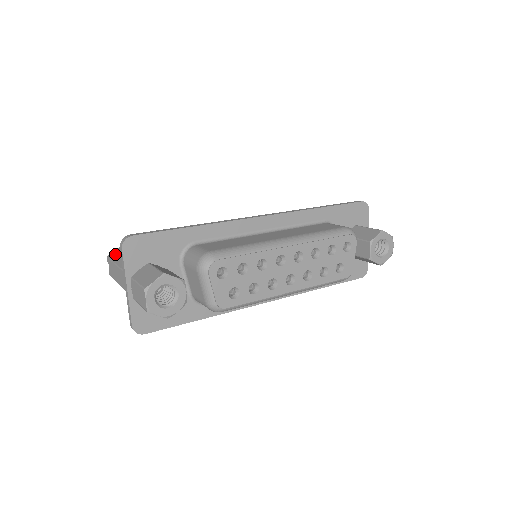
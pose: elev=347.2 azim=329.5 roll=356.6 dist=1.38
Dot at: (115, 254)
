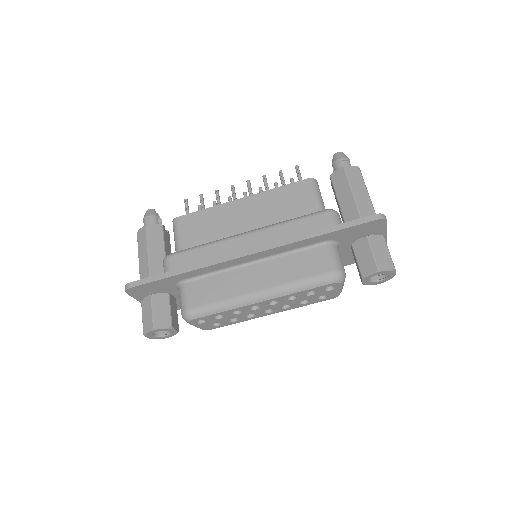
Dot at: (140, 238)
